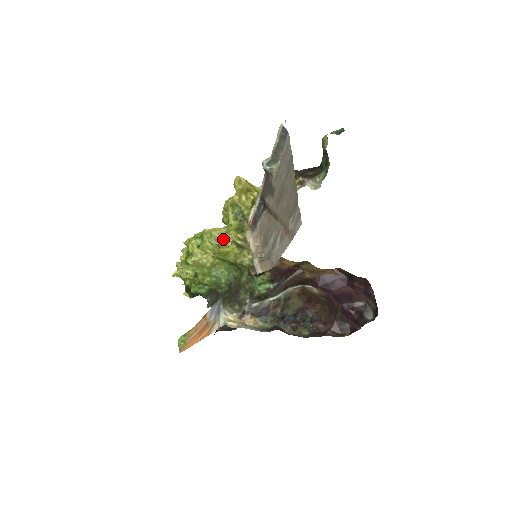
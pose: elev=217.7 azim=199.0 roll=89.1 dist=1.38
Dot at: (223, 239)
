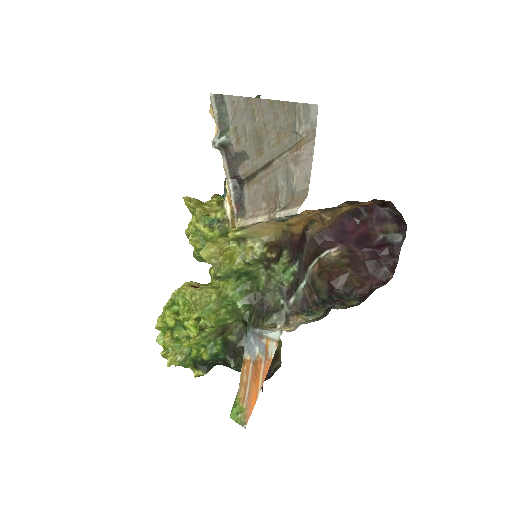
Dot at: (216, 248)
